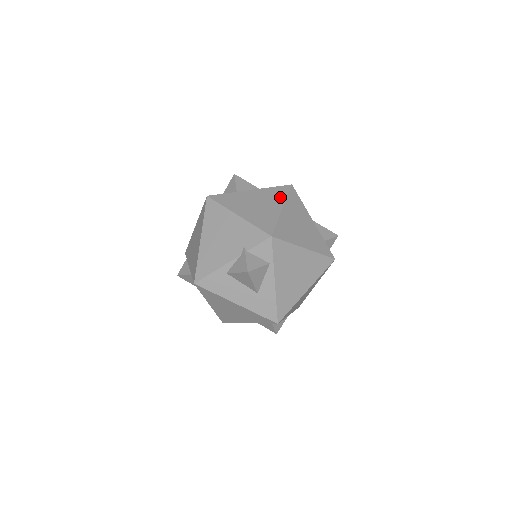
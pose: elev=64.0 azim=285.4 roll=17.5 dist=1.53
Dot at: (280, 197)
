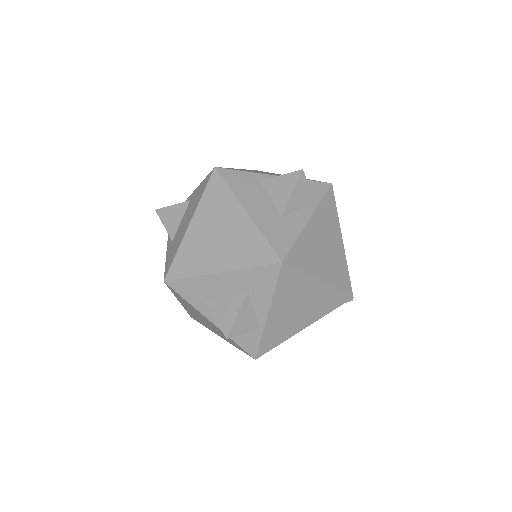
Dot at: occluded
